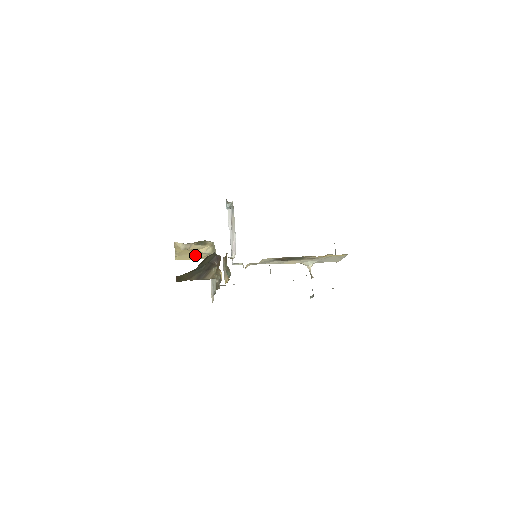
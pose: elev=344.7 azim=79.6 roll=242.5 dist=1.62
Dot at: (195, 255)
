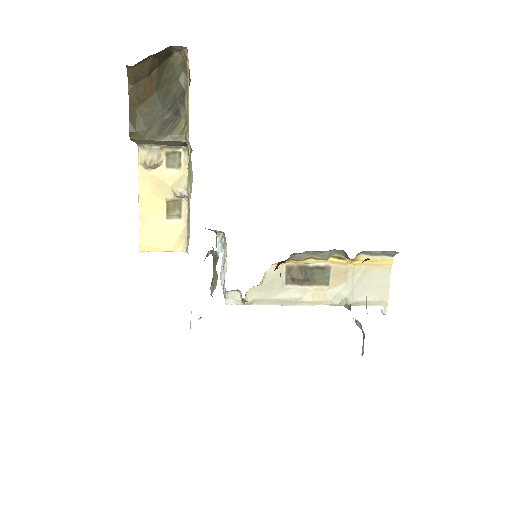
Dot at: (167, 227)
